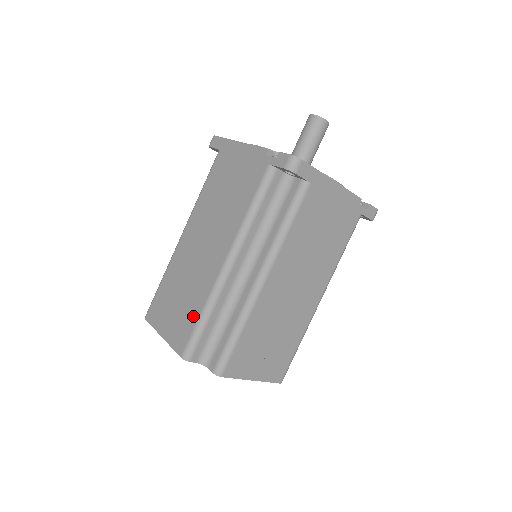
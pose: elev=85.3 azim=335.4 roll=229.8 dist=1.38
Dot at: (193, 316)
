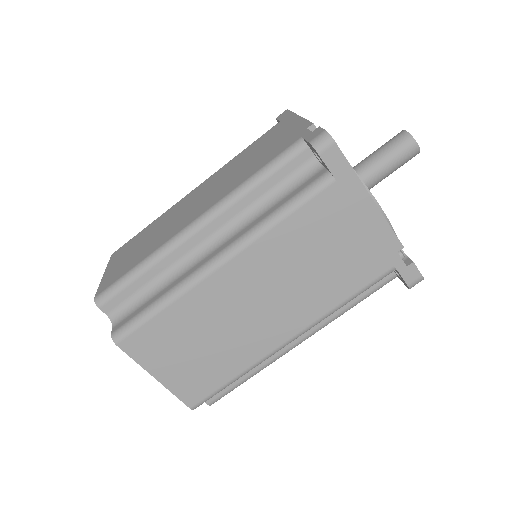
Dot at: (133, 263)
